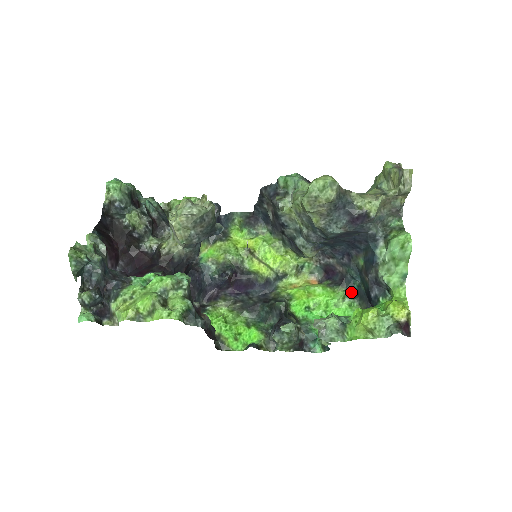
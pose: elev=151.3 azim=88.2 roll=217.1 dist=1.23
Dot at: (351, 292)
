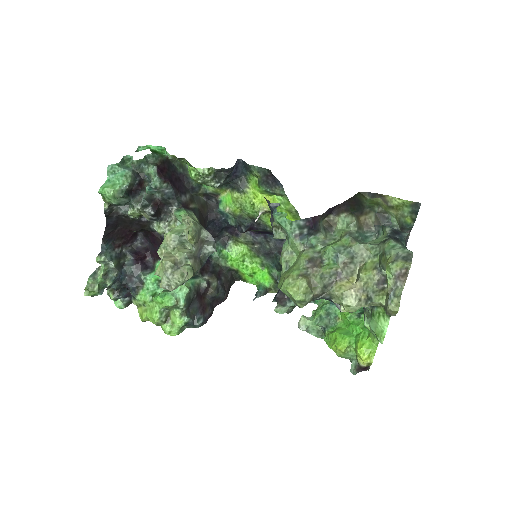
Dot at: occluded
